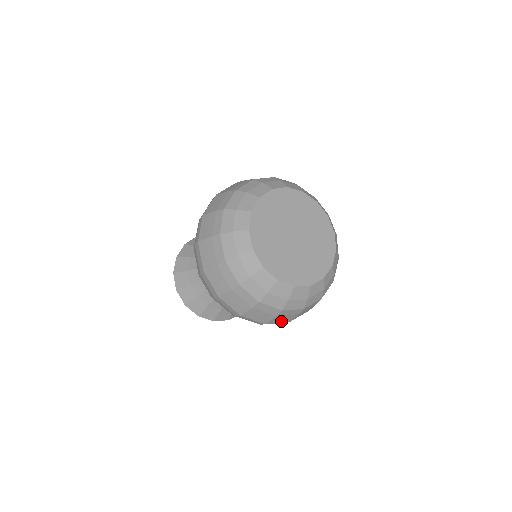
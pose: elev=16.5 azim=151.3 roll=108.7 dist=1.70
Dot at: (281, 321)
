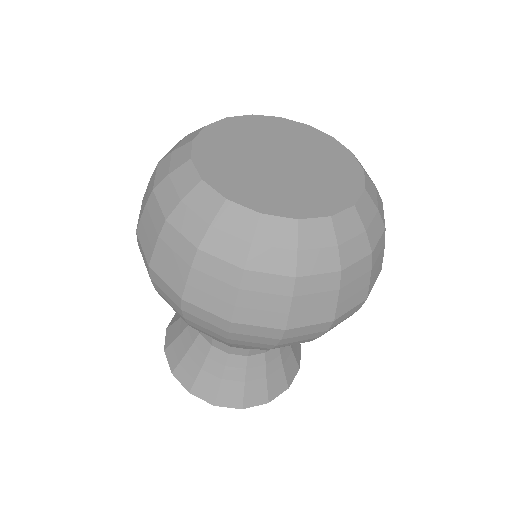
Dot at: (353, 302)
